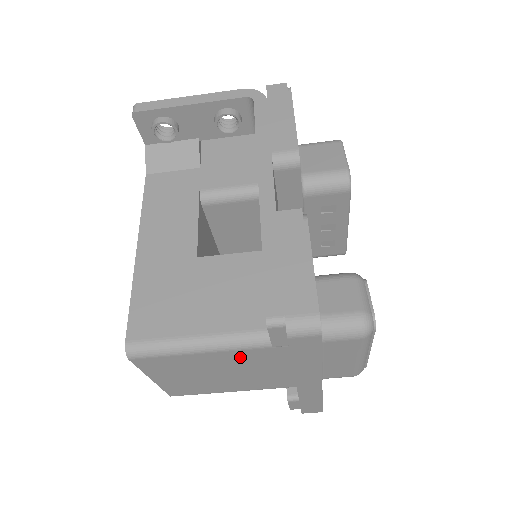
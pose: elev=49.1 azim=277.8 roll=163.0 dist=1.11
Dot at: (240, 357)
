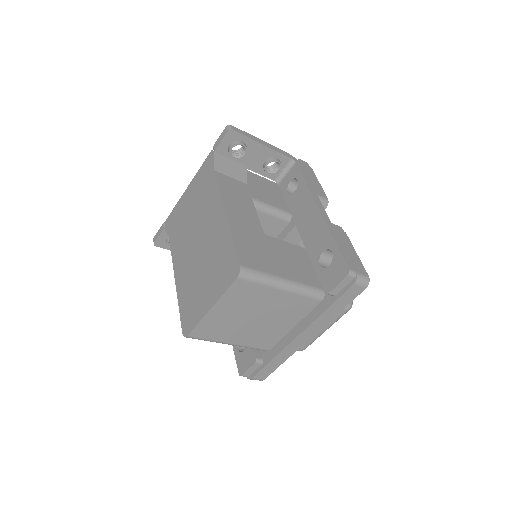
Dot at: (288, 302)
